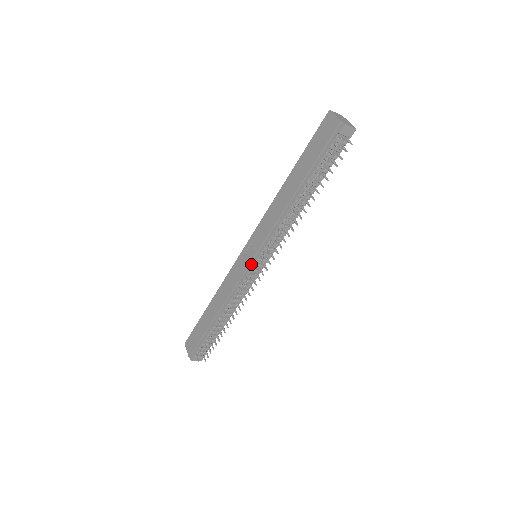
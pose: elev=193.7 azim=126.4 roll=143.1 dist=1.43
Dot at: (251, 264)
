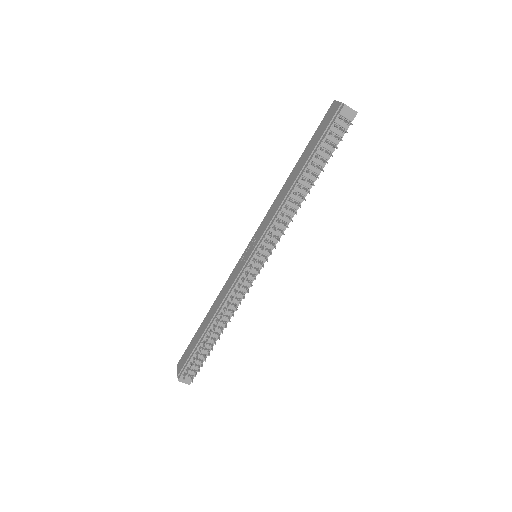
Dot at: (248, 261)
